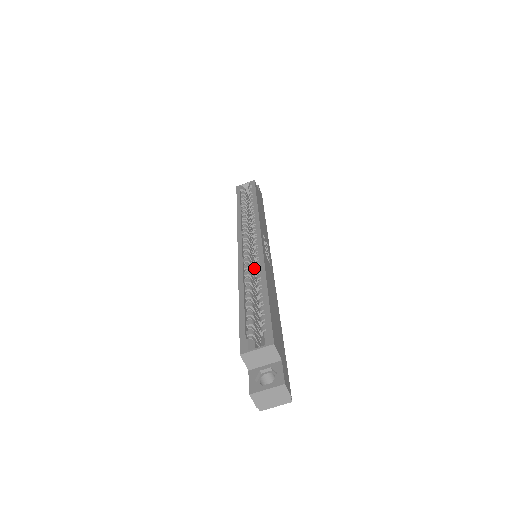
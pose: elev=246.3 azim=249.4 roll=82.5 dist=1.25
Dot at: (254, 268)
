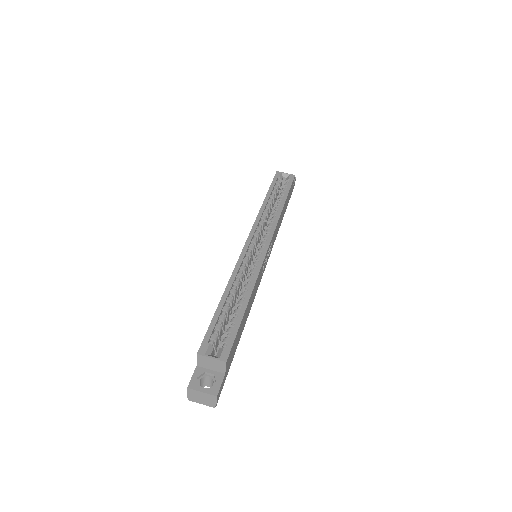
Dot at: (248, 269)
